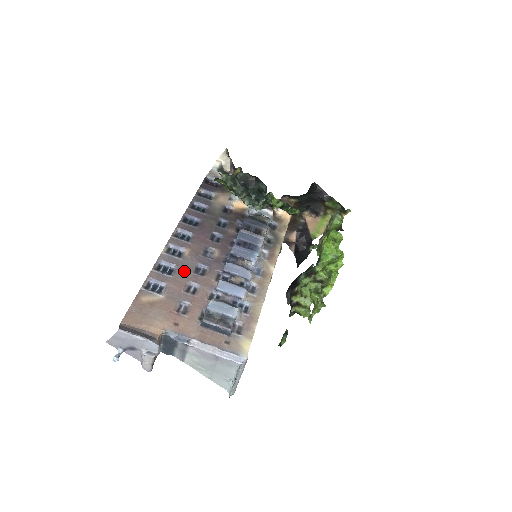
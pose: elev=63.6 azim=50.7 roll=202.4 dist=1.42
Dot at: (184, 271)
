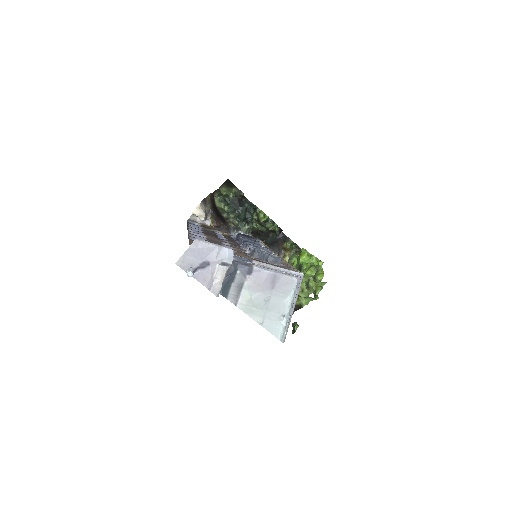
Dot at: (214, 241)
